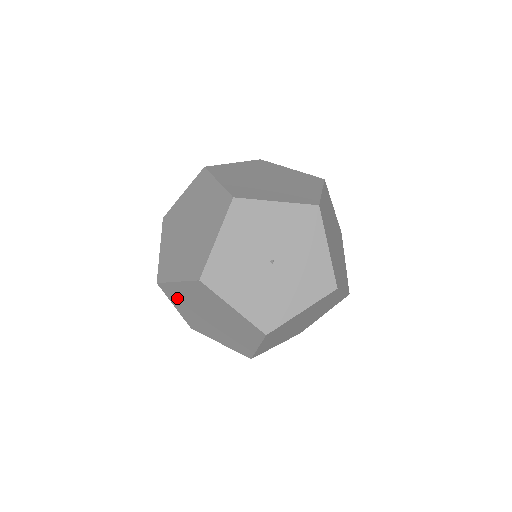
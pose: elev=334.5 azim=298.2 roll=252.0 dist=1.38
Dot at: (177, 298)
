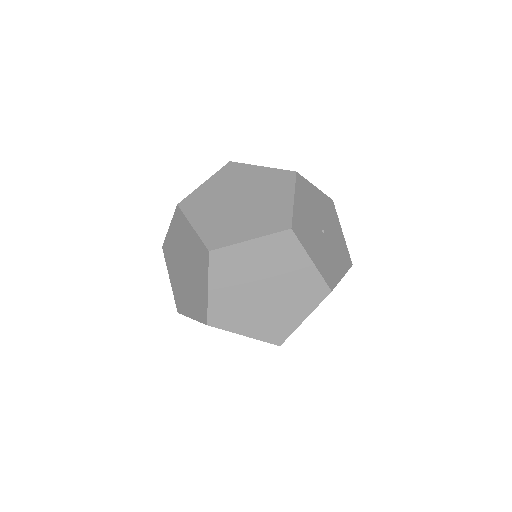
Dot at: (227, 270)
